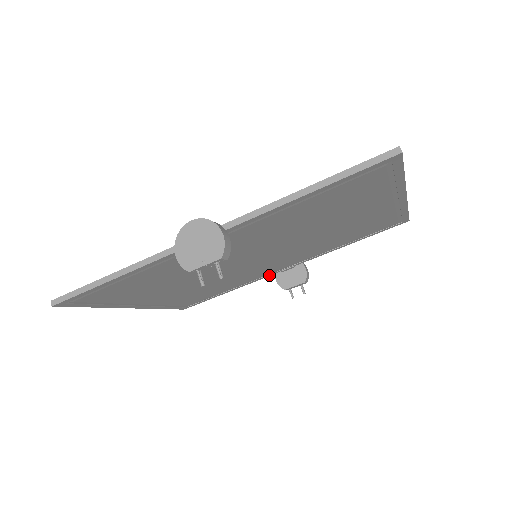
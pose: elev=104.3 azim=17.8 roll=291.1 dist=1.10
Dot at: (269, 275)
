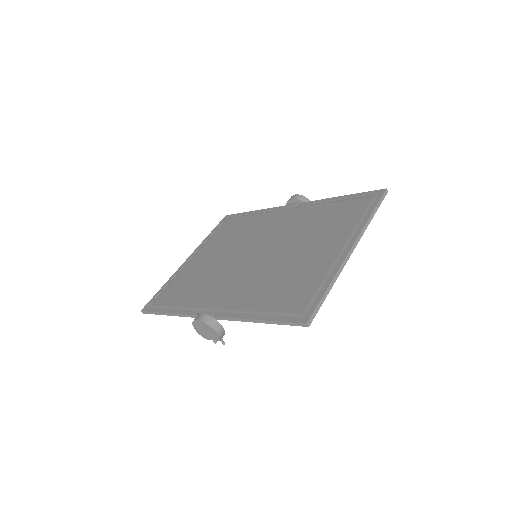
Dot at: occluded
